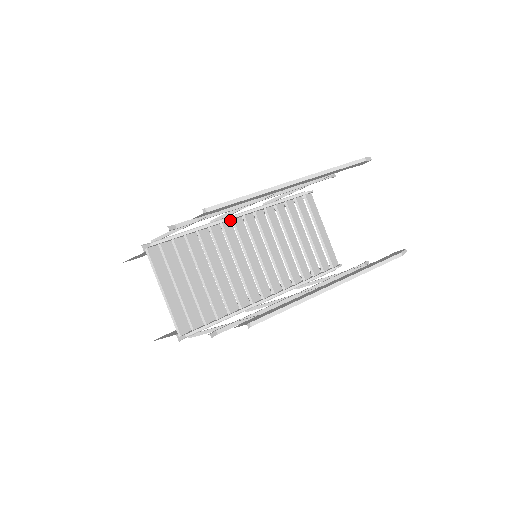
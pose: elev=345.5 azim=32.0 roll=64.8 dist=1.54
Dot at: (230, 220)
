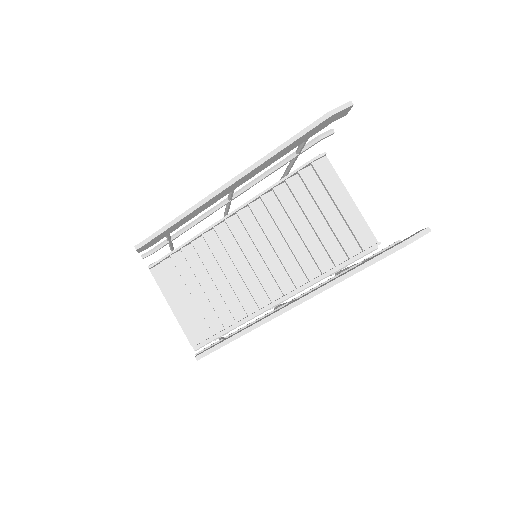
Dot at: occluded
